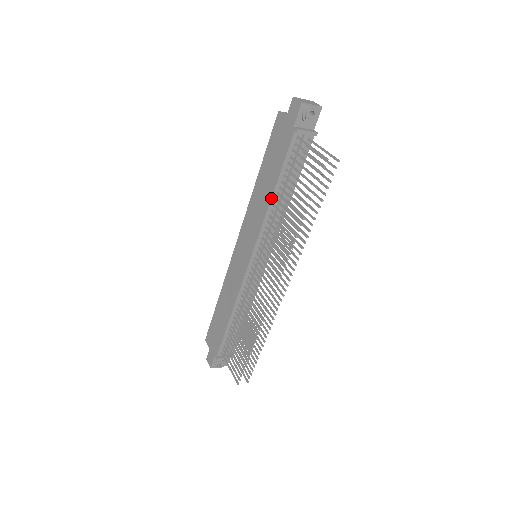
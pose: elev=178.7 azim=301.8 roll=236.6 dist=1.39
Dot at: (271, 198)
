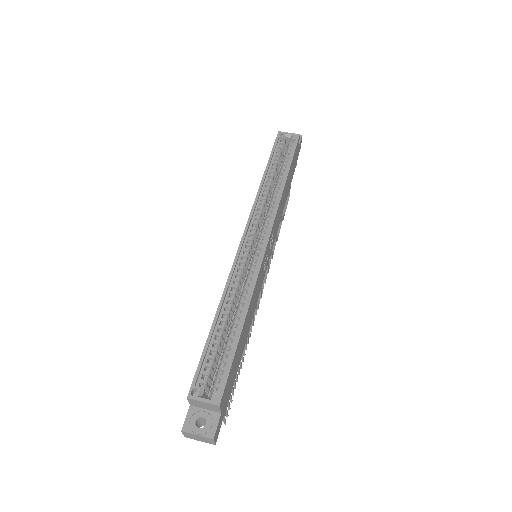
Dot at: occluded
